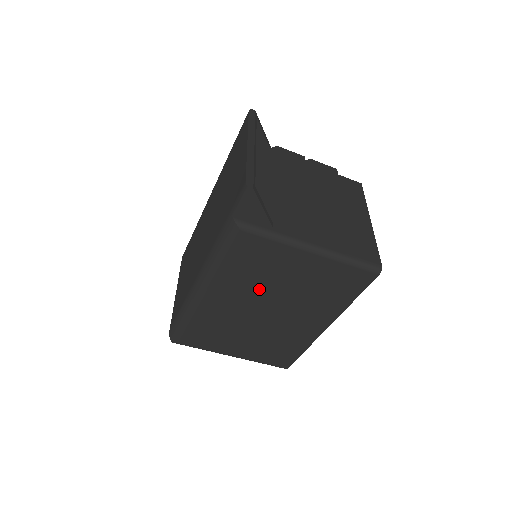
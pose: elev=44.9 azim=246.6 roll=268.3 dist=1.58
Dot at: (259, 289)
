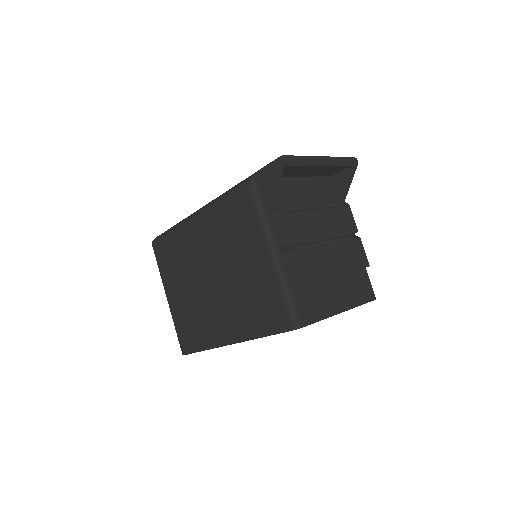
Dot at: (222, 252)
